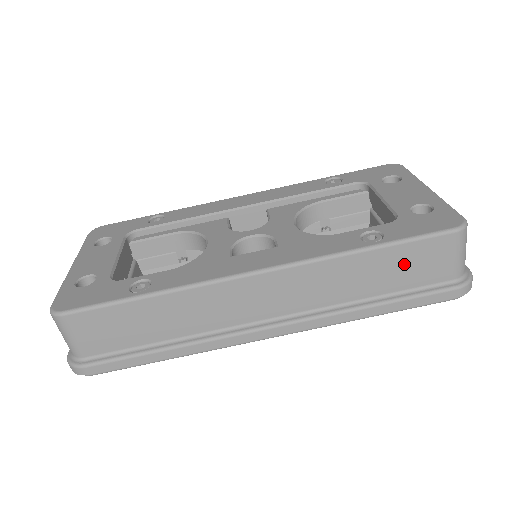
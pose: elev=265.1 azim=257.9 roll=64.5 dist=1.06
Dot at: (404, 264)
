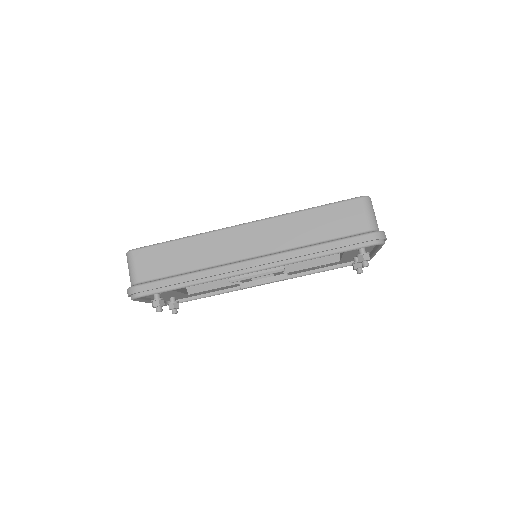
Dot at: (333, 219)
